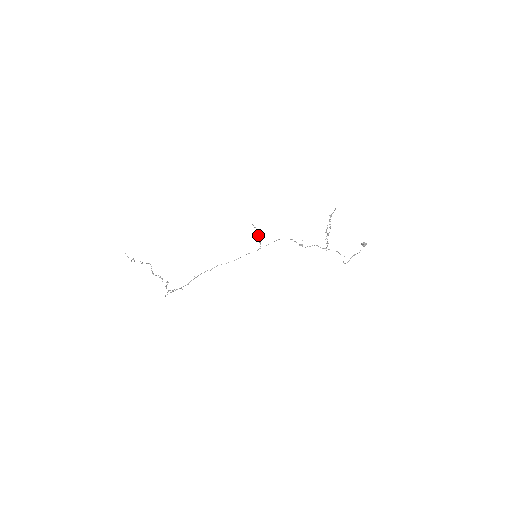
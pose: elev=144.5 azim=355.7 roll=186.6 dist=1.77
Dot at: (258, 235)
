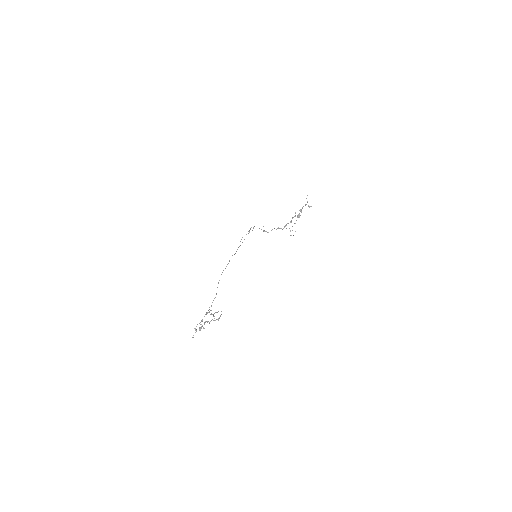
Dot at: occluded
